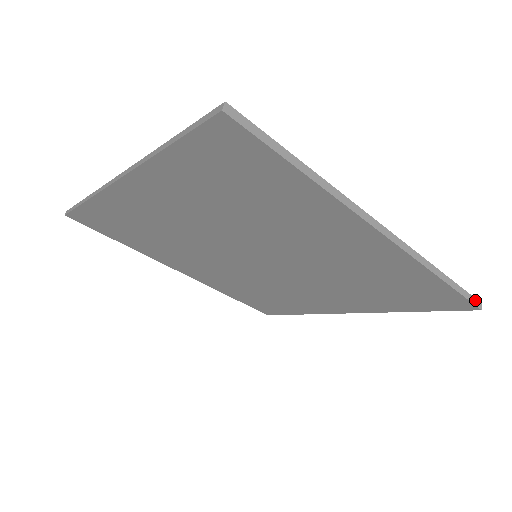
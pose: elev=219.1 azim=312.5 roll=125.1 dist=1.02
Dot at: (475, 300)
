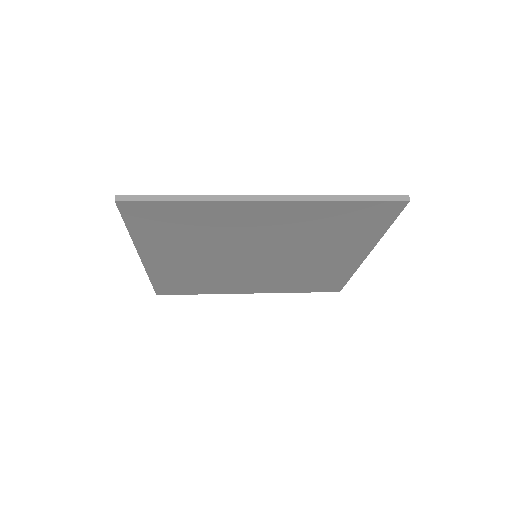
Dot at: (397, 197)
